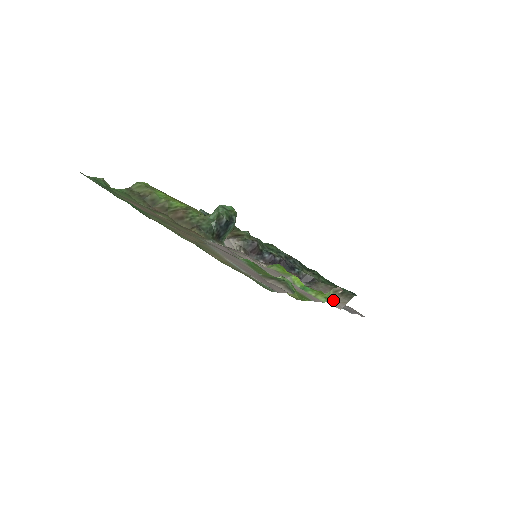
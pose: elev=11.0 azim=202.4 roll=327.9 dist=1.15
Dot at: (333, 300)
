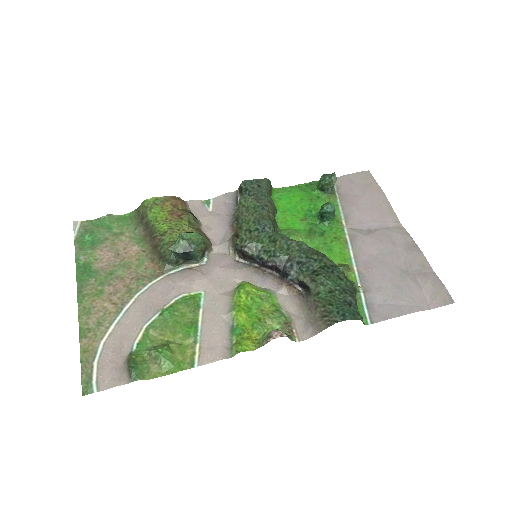
Dot at: (310, 323)
